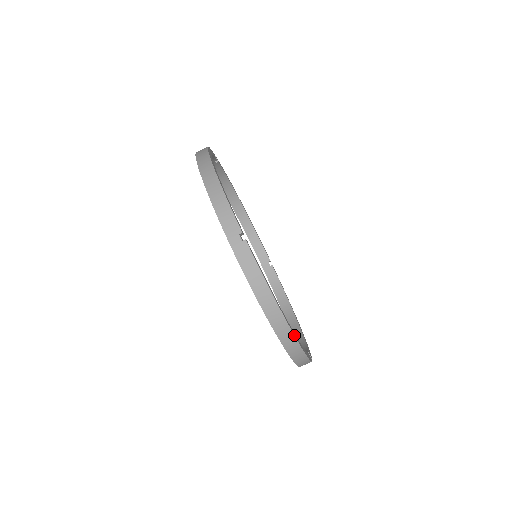
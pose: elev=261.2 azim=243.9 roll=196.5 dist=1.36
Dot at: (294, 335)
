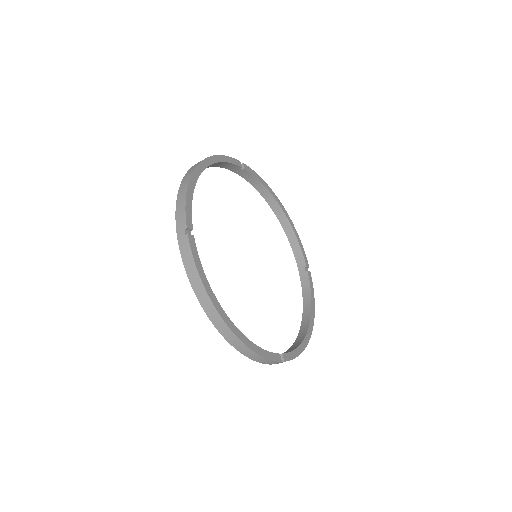
Dot at: (312, 330)
